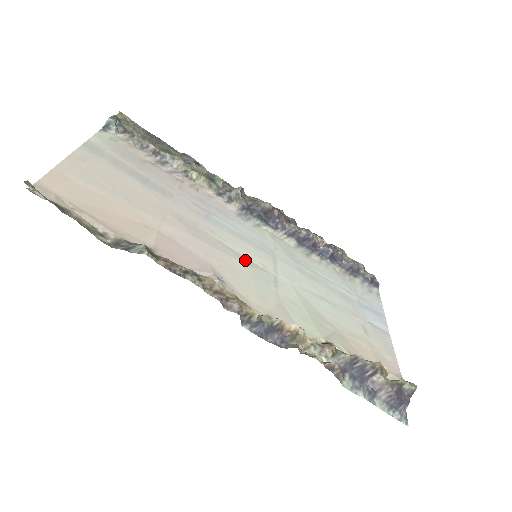
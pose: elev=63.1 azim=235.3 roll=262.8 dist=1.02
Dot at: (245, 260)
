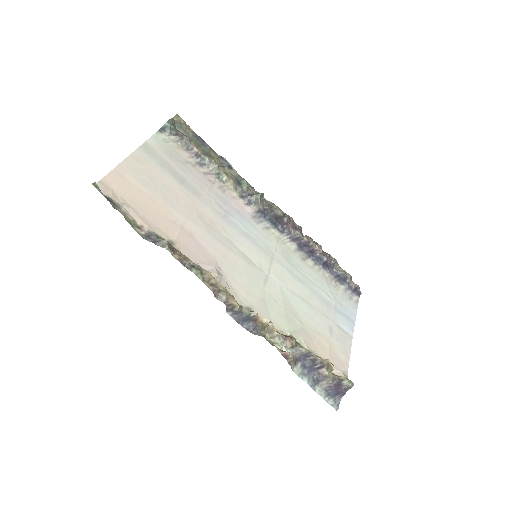
Dot at: (246, 258)
